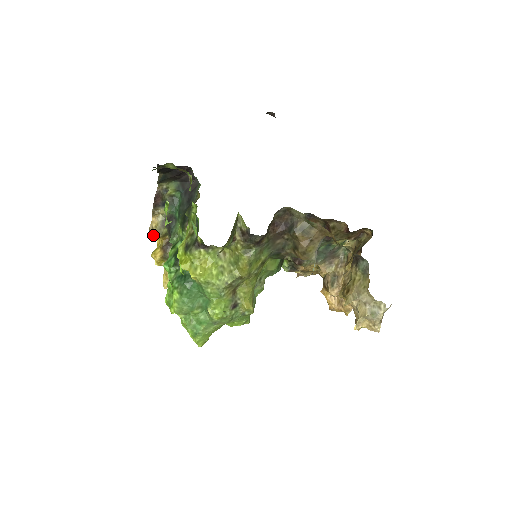
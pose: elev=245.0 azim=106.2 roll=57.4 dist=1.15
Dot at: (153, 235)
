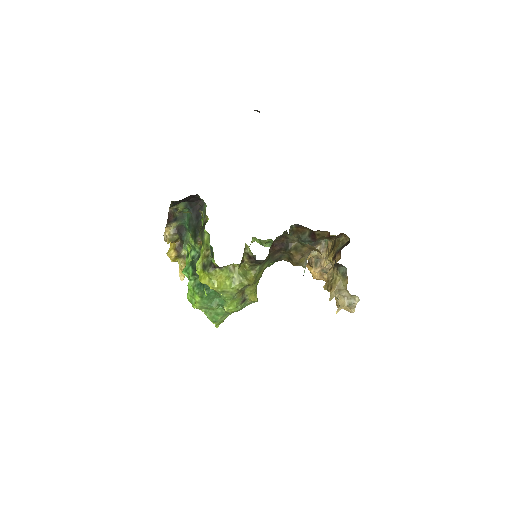
Dot at: (168, 242)
